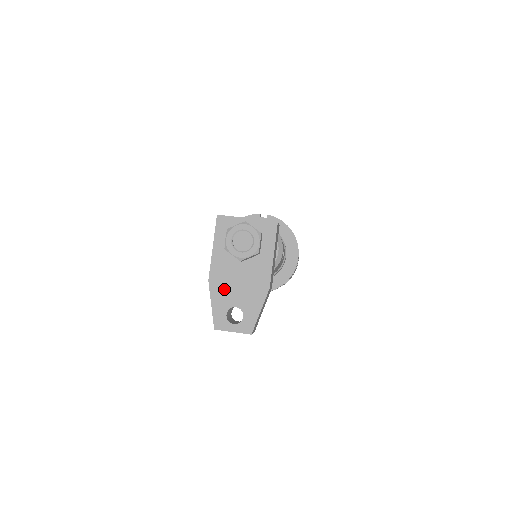
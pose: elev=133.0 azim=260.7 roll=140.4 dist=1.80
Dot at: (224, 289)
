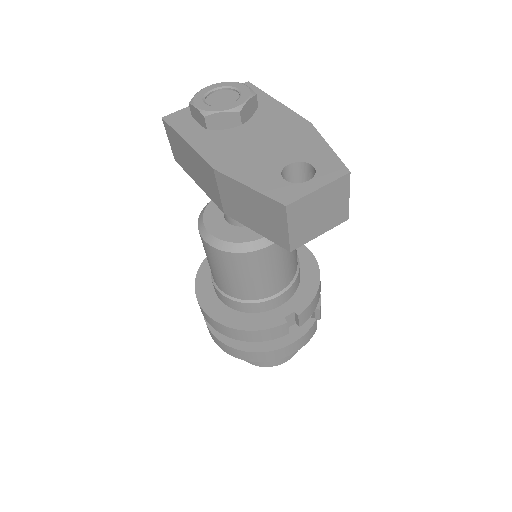
Dot at: (248, 161)
